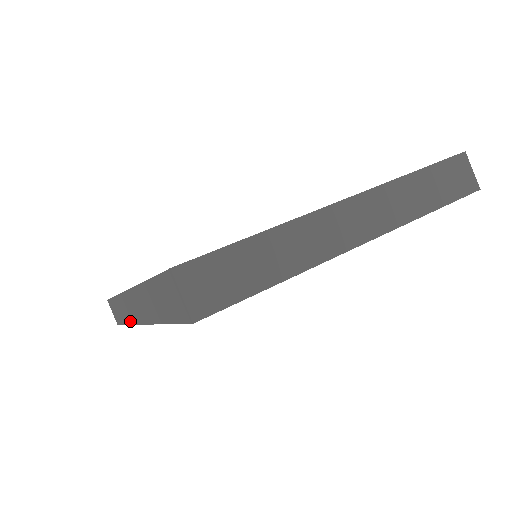
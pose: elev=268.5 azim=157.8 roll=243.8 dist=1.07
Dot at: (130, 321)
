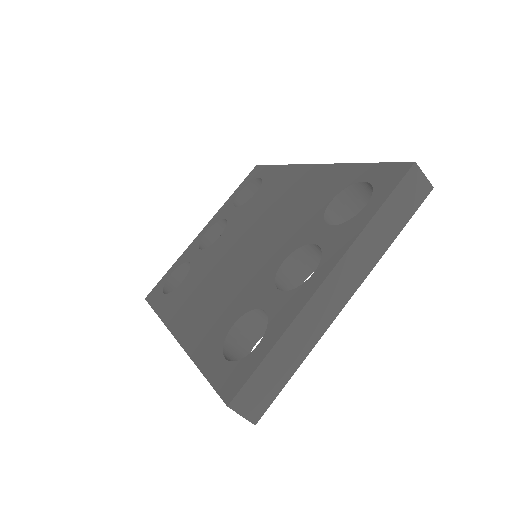
Dot at: occluded
